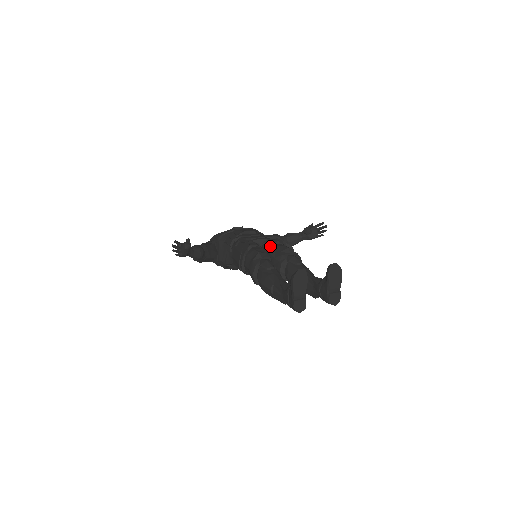
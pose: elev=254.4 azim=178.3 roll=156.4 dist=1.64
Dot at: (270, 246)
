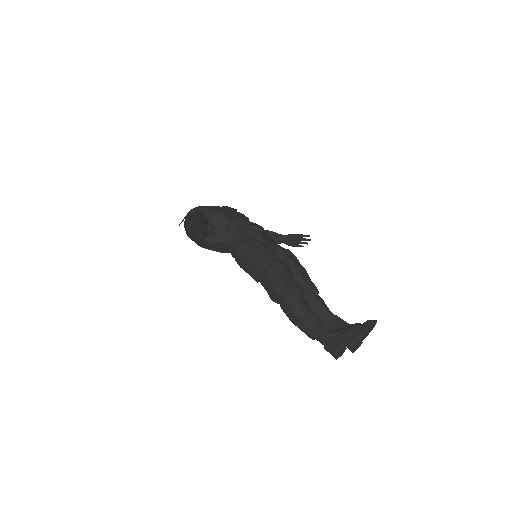
Dot at: (284, 257)
